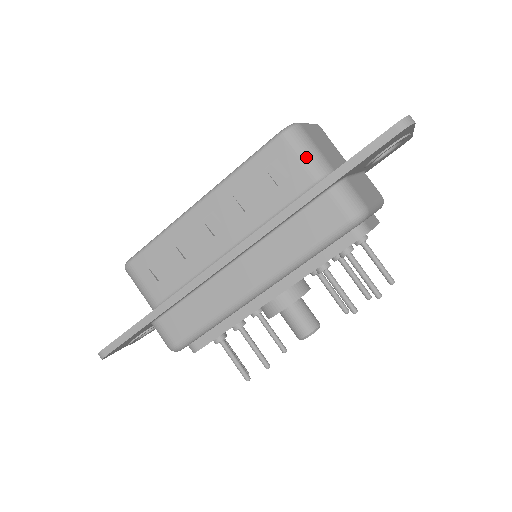
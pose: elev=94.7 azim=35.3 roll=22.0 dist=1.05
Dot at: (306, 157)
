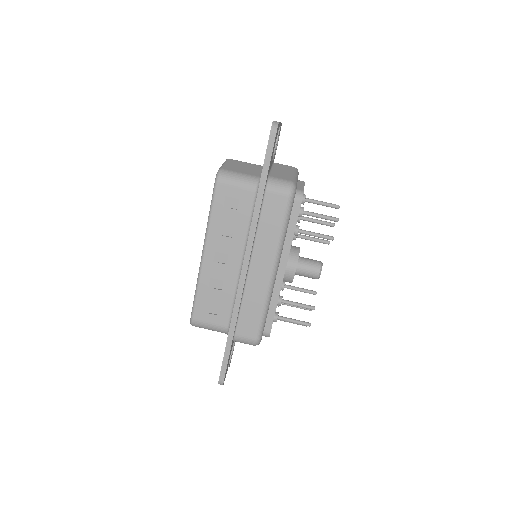
Dot at: (239, 183)
